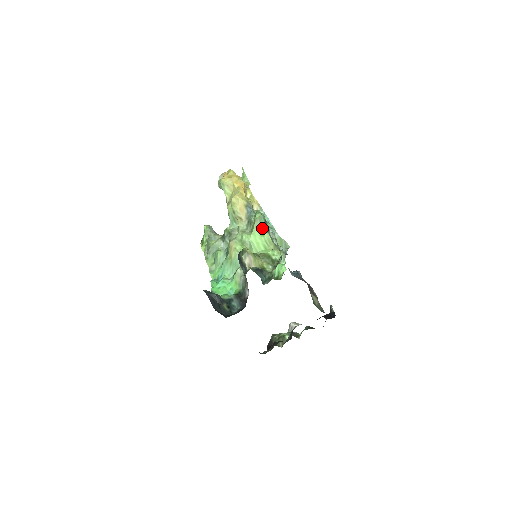
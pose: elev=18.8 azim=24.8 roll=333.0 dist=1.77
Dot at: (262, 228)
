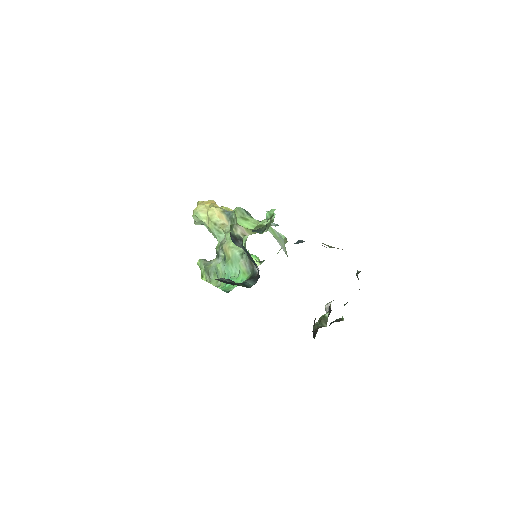
Dot at: (245, 216)
